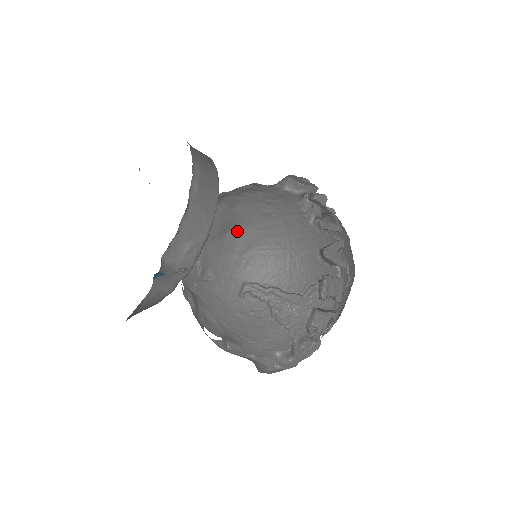
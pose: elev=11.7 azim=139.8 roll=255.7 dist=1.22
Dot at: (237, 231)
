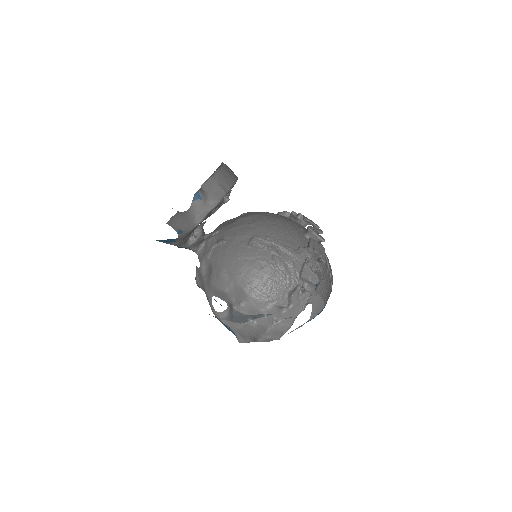
Dot at: (246, 217)
